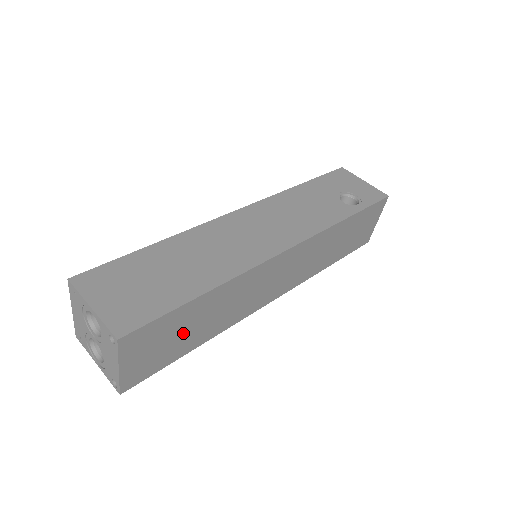
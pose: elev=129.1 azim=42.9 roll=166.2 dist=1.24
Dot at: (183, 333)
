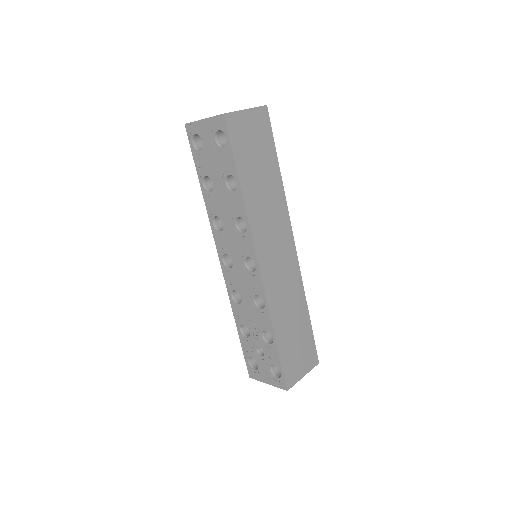
Dot at: (256, 162)
